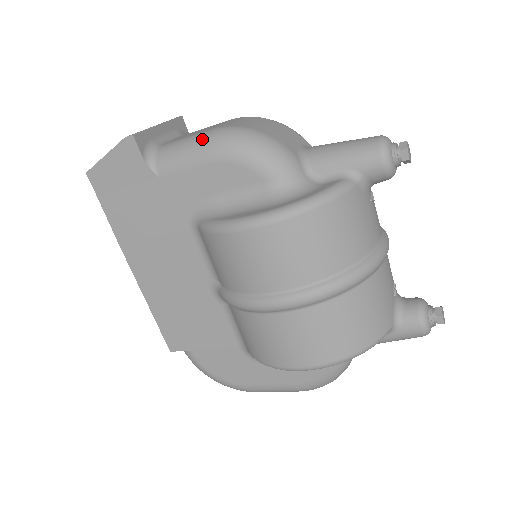
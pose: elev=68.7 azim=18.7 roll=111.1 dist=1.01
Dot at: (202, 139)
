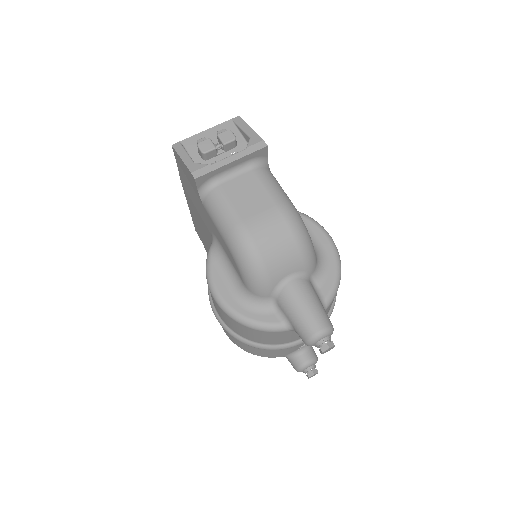
Dot at: (230, 226)
